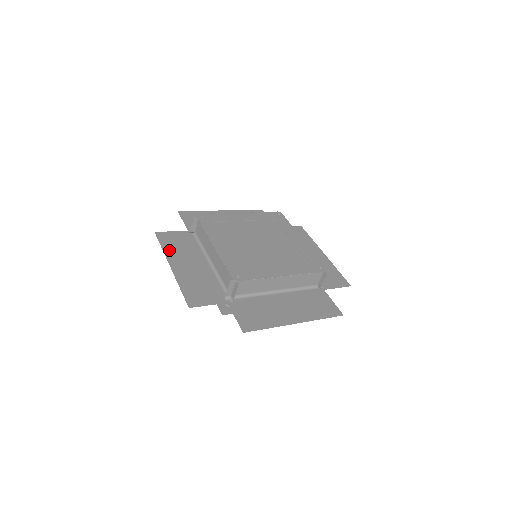
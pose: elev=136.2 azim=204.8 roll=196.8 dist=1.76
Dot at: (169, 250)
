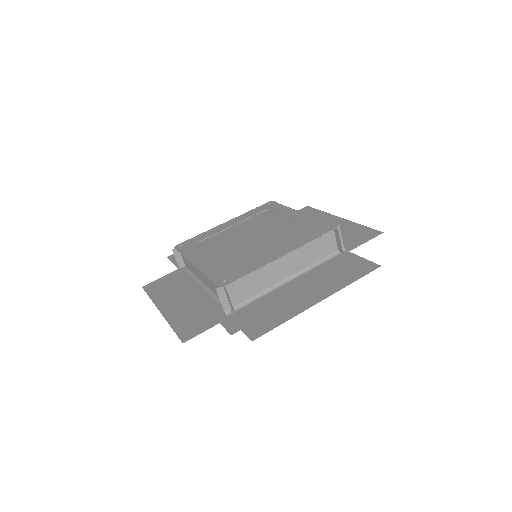
Dot at: (158, 296)
